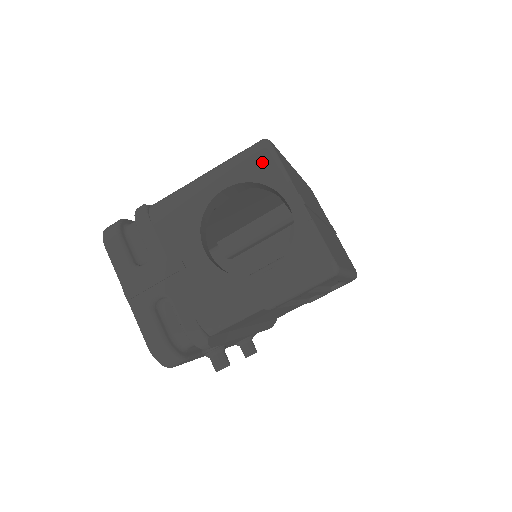
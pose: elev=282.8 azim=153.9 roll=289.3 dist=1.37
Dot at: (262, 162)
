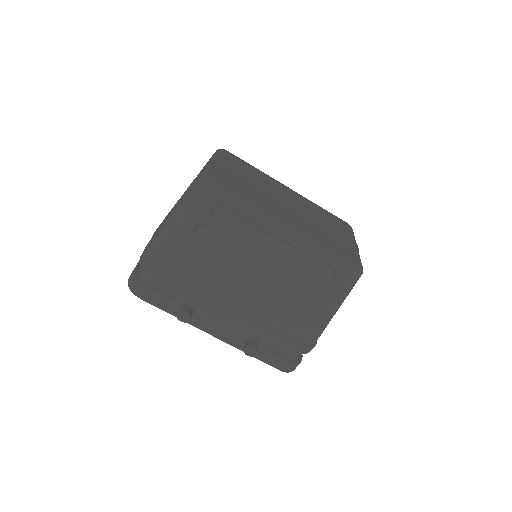
Dot at: occluded
